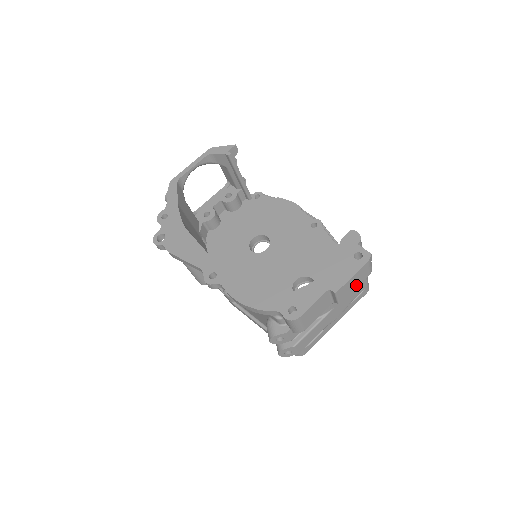
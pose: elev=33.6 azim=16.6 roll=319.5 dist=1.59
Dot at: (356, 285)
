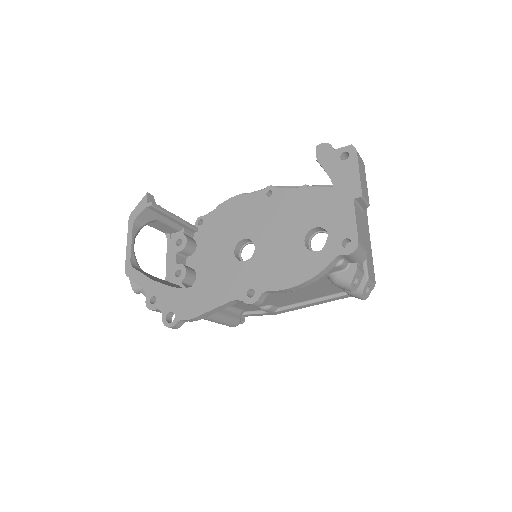
Dot at: (365, 180)
